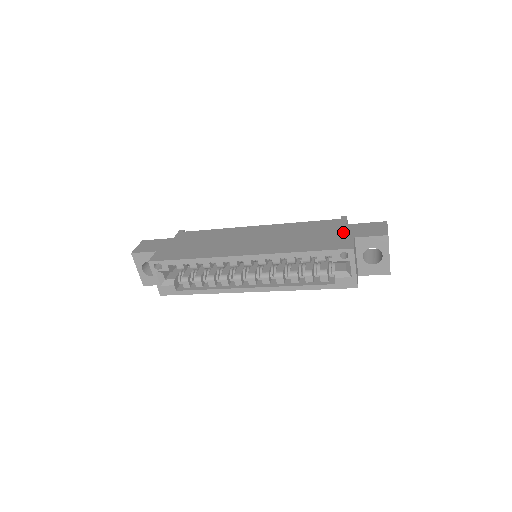
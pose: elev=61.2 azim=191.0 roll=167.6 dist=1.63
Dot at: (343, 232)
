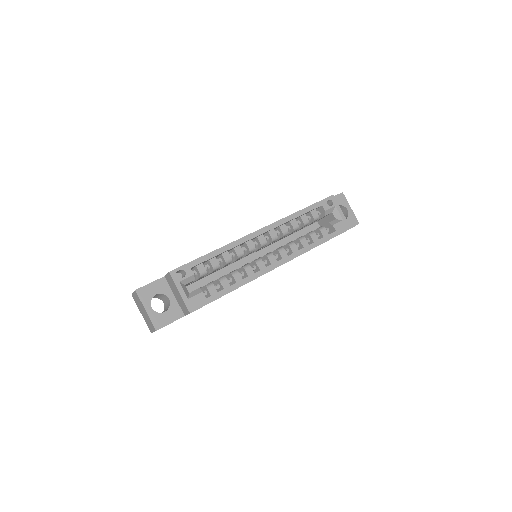
Dot at: occluded
